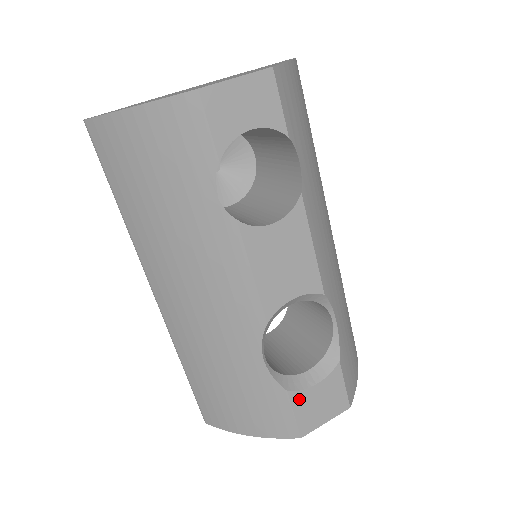
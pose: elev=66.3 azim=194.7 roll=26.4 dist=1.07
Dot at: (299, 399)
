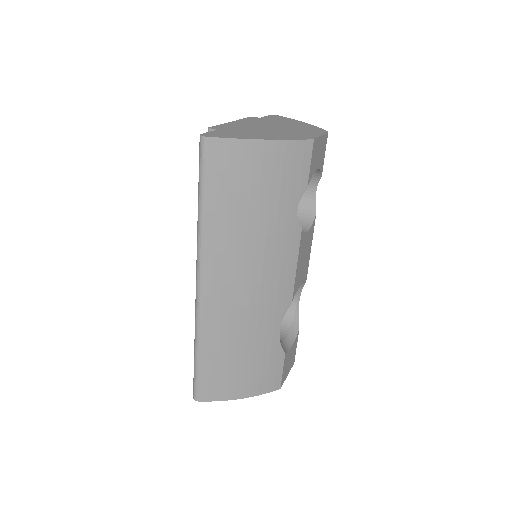
Dot at: (286, 358)
